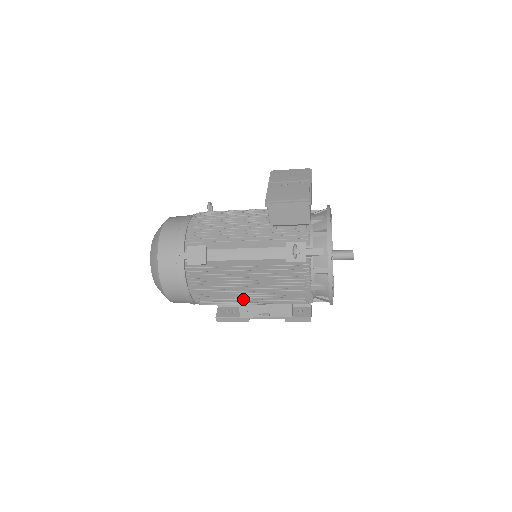
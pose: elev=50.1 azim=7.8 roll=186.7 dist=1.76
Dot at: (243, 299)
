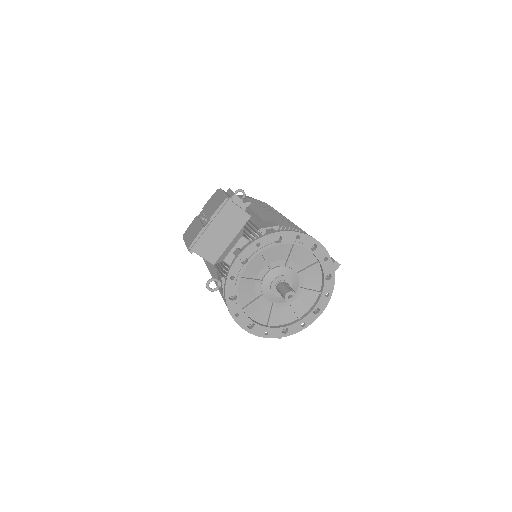
Dot at: occluded
